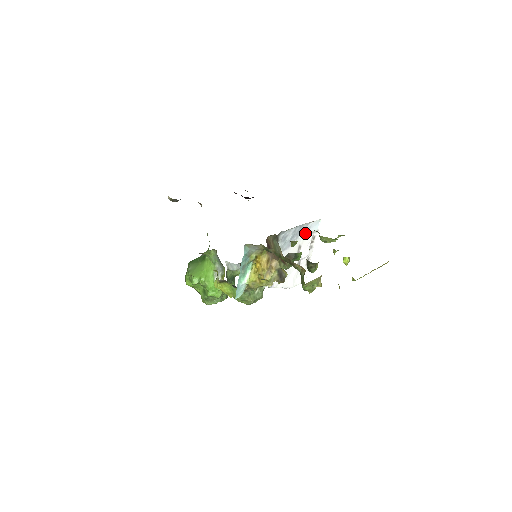
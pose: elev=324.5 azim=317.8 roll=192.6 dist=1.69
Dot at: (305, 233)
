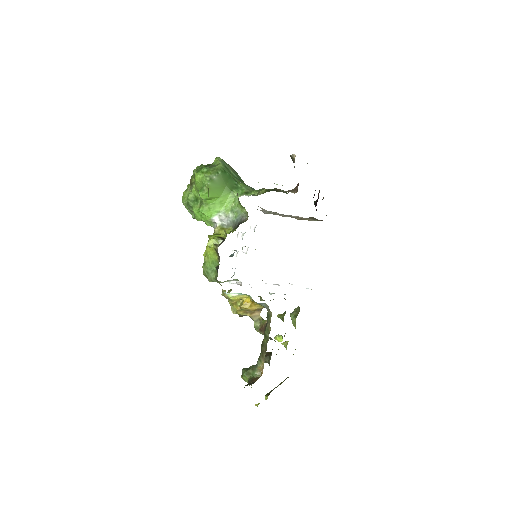
Dot at: occluded
